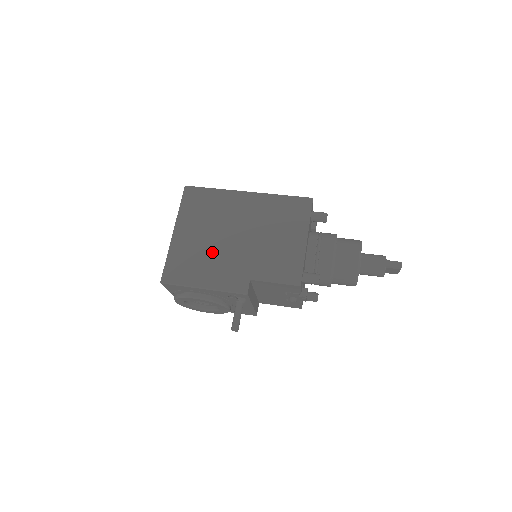
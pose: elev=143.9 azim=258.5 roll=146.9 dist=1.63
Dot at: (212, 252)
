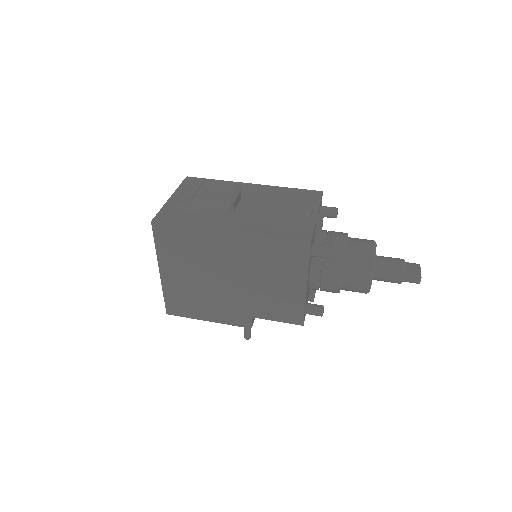
Dot at: (207, 293)
